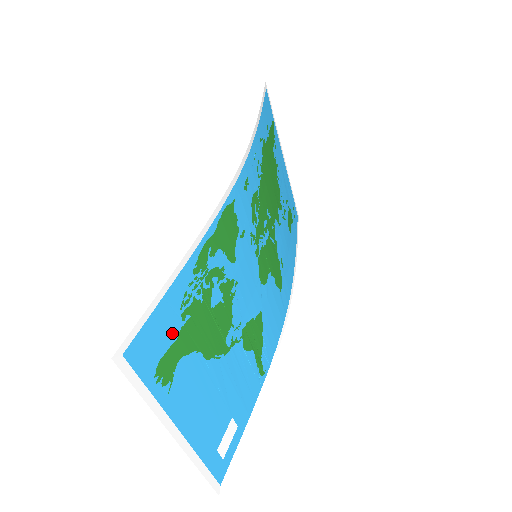
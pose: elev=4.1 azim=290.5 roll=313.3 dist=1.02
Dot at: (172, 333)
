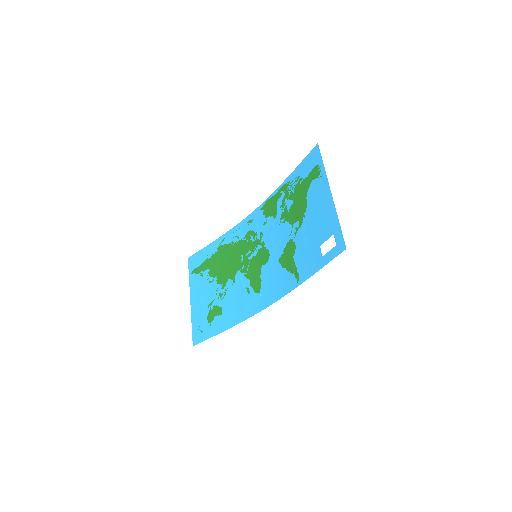
Dot at: (308, 173)
